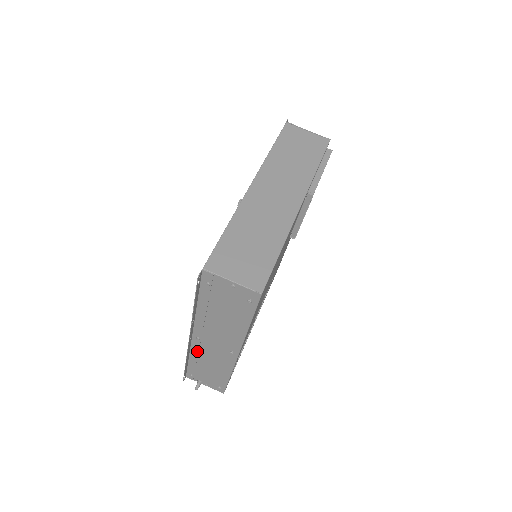
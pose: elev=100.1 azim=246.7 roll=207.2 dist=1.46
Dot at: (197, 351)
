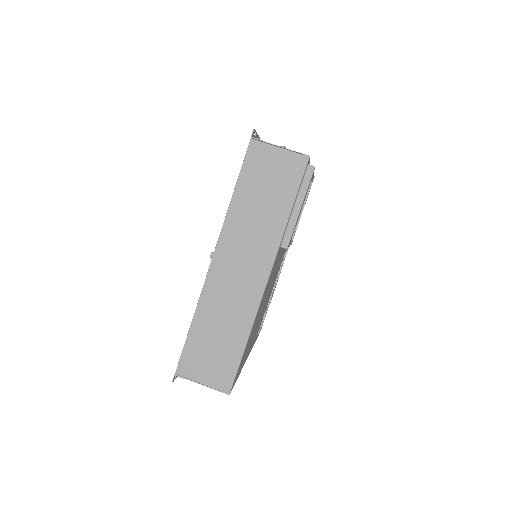
Dot at: occluded
